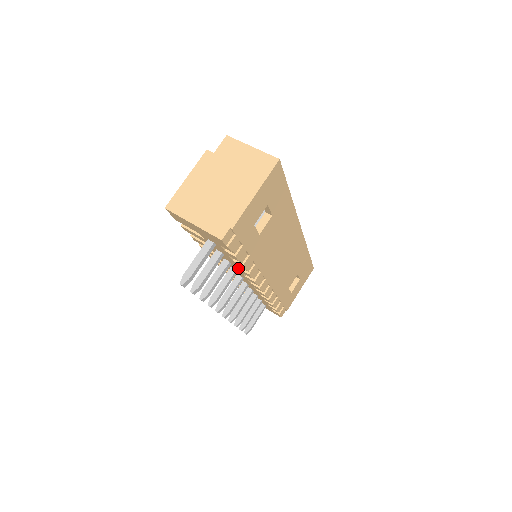
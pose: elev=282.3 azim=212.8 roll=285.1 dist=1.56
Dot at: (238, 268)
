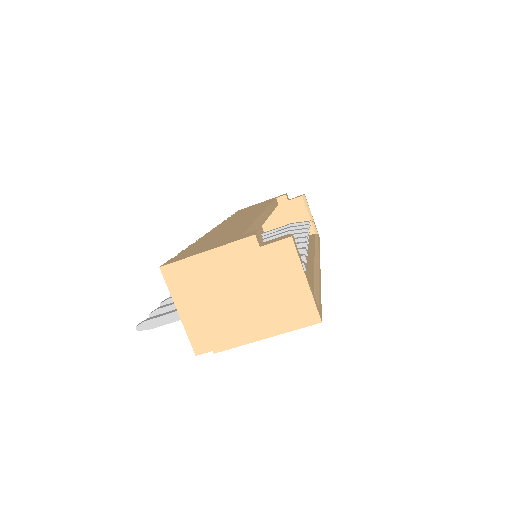
Dot at: occluded
